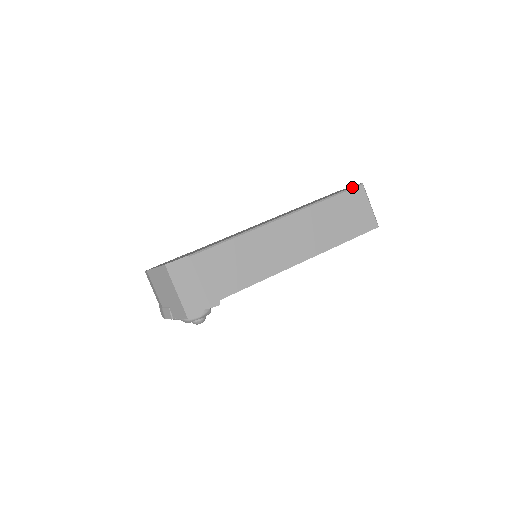
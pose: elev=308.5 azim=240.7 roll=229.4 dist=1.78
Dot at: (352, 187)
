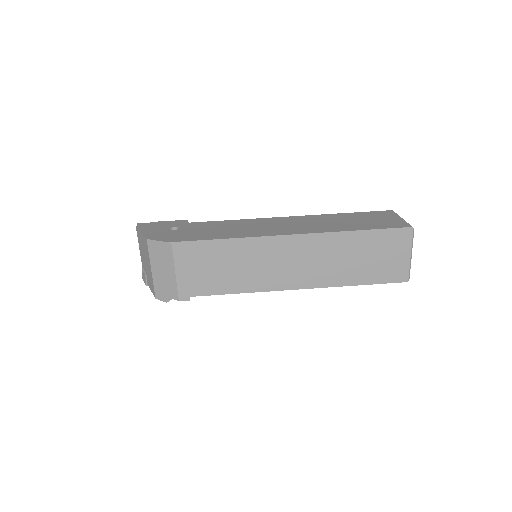
Dot at: (398, 228)
